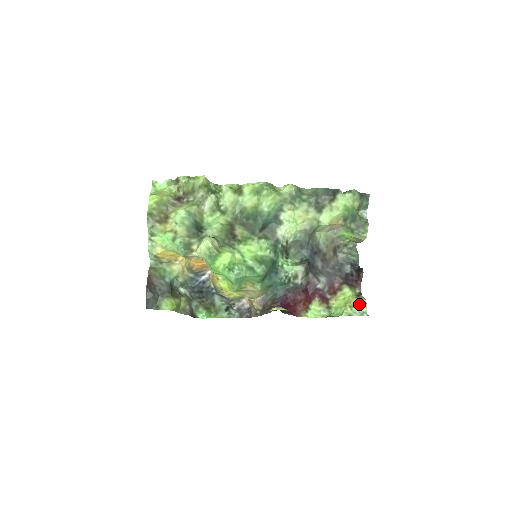
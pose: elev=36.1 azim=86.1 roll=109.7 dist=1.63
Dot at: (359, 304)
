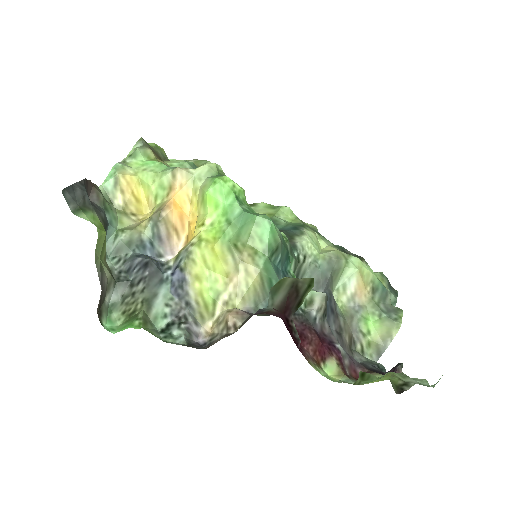
Dot at: occluded
